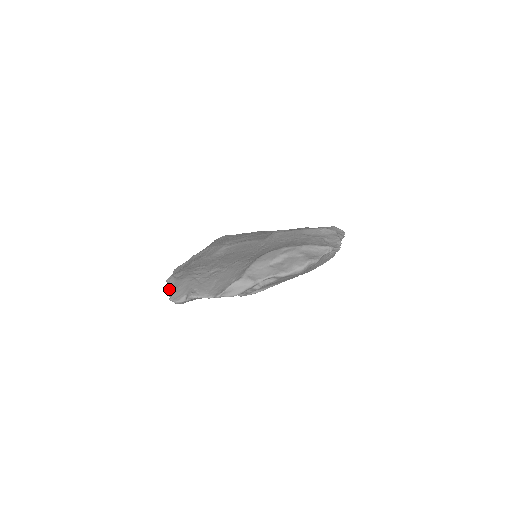
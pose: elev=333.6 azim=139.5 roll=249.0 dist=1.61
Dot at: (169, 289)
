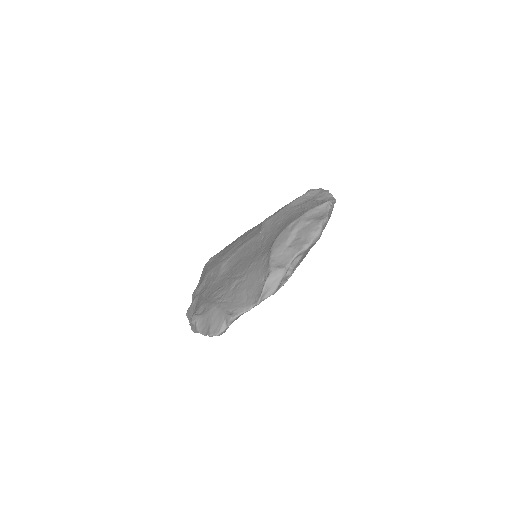
Dot at: (201, 328)
